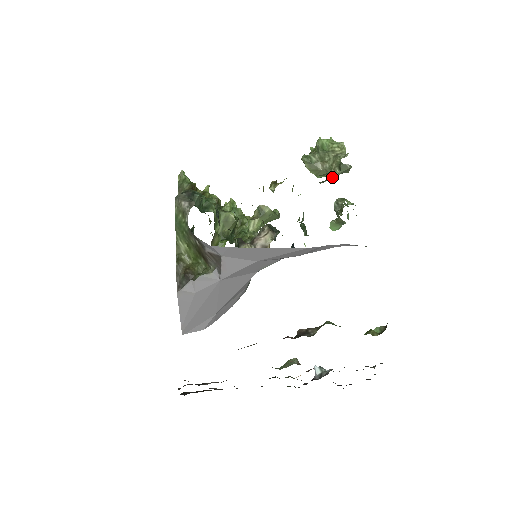
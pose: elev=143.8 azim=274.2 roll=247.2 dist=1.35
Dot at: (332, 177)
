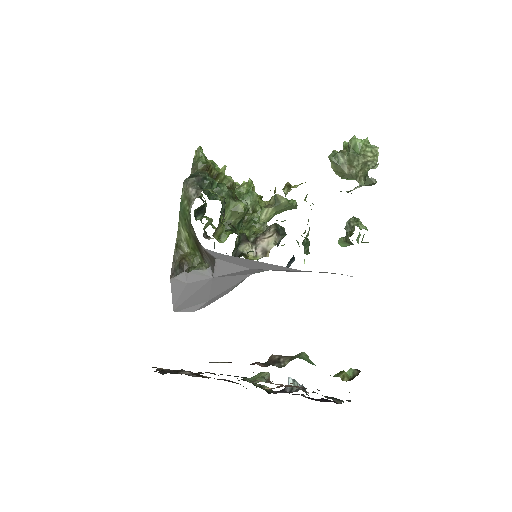
Dot at: (354, 188)
